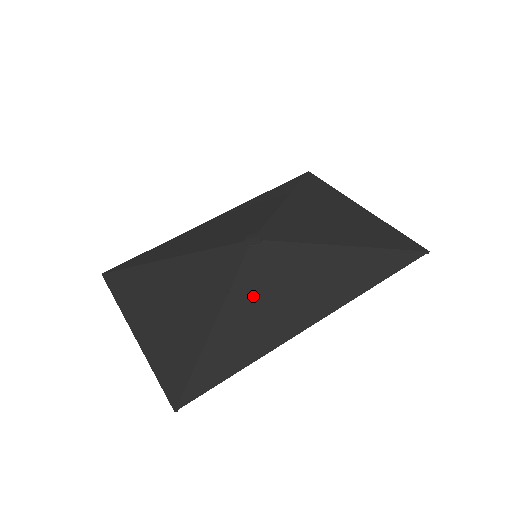
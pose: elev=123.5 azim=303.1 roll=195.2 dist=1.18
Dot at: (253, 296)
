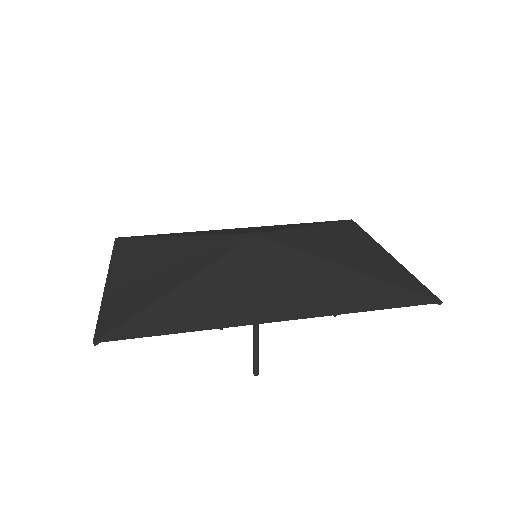
Dot at: (229, 277)
